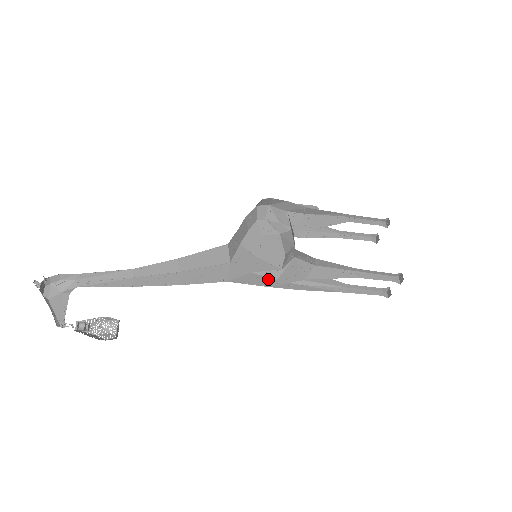
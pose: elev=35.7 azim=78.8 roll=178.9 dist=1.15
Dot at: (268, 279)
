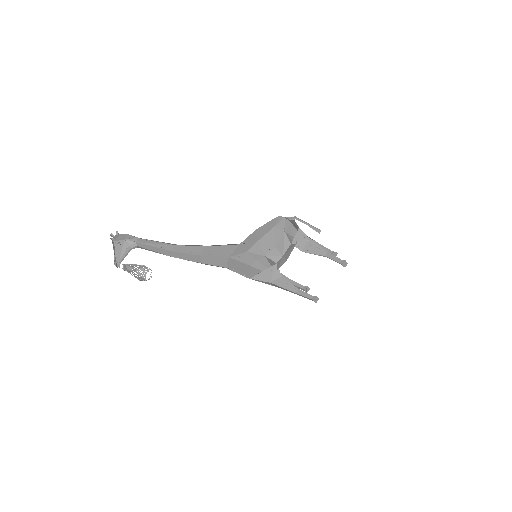
Dot at: (253, 259)
